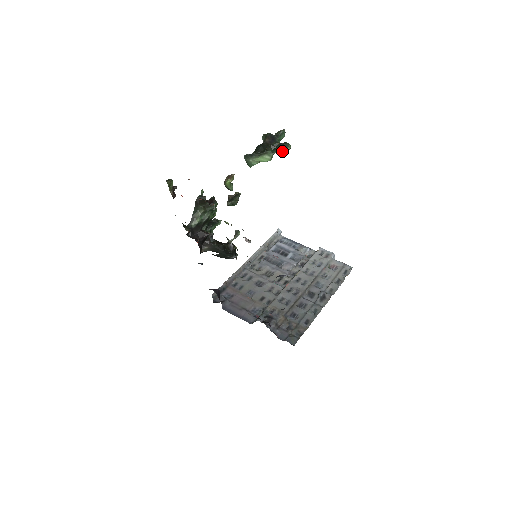
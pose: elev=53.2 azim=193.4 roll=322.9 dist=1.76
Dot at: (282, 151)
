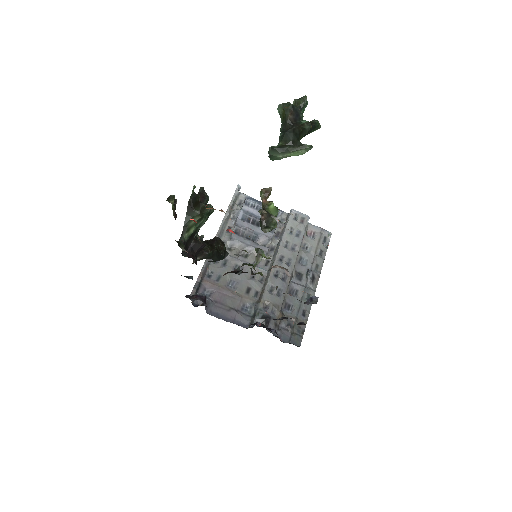
Dot at: (309, 133)
